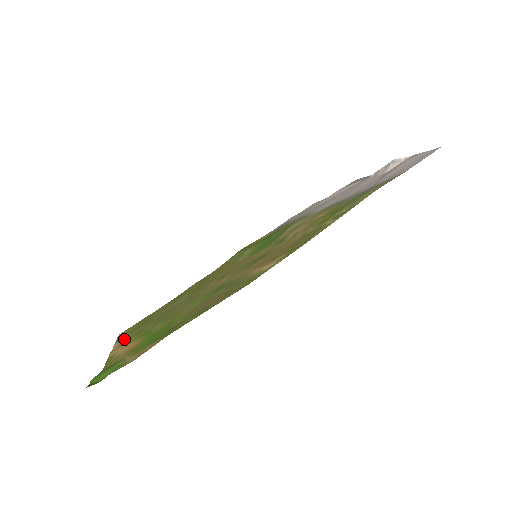
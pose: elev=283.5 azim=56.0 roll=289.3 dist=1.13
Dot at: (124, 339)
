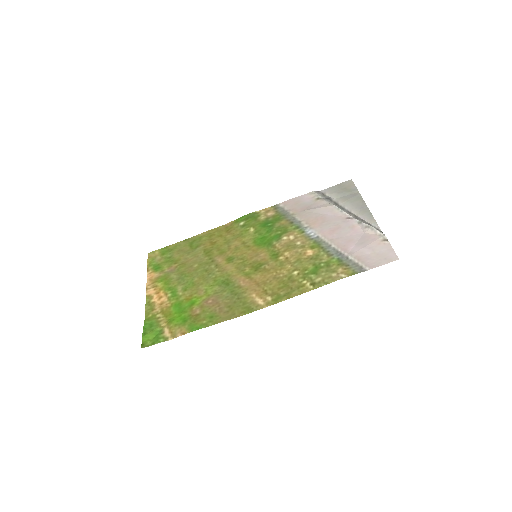
Dot at: (155, 275)
